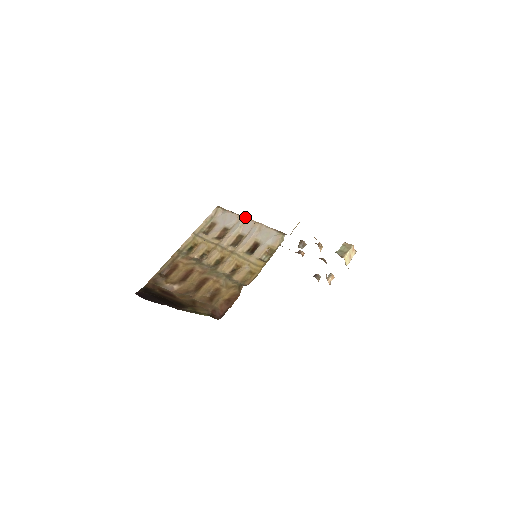
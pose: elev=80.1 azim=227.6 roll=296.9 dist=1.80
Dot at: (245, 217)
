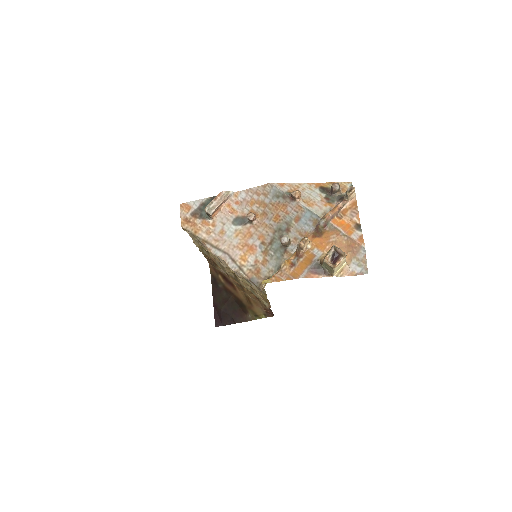
Dot at: occluded
